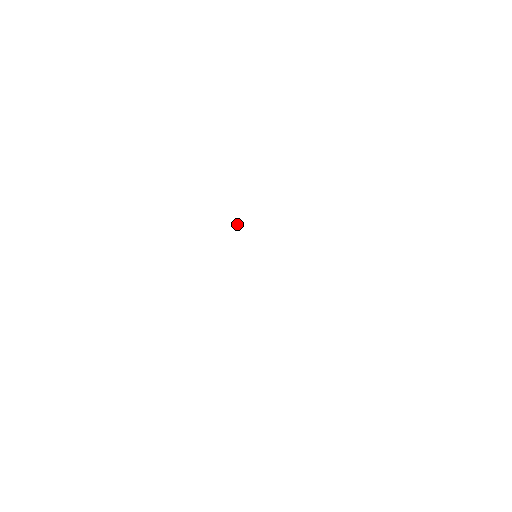
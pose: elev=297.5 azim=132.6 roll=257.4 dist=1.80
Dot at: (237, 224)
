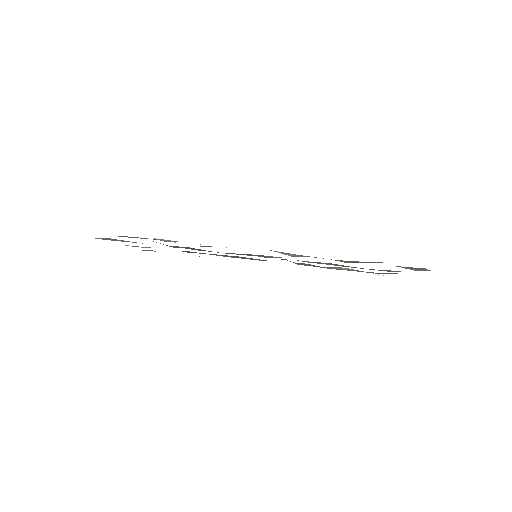
Dot at: (207, 246)
